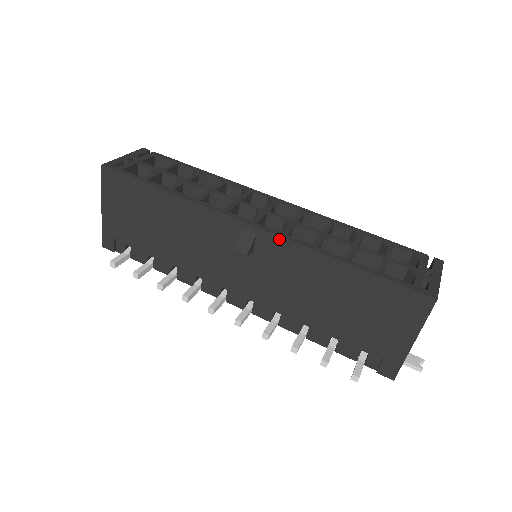
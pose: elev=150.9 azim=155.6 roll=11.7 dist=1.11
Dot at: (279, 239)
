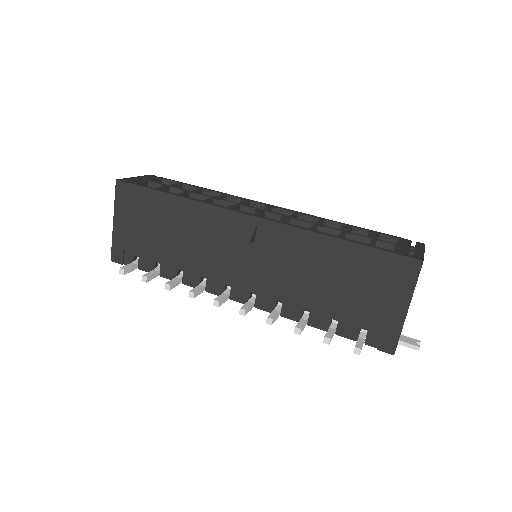
Dot at: (278, 225)
